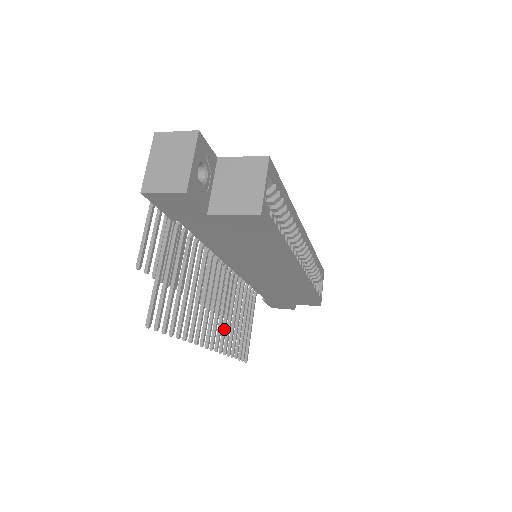
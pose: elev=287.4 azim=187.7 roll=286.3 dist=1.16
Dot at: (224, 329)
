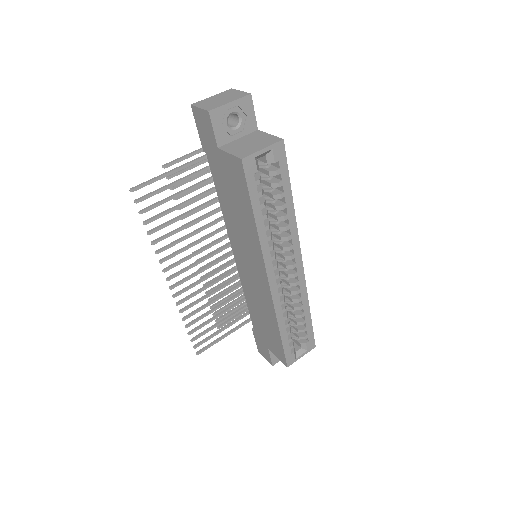
Dot at: (195, 293)
